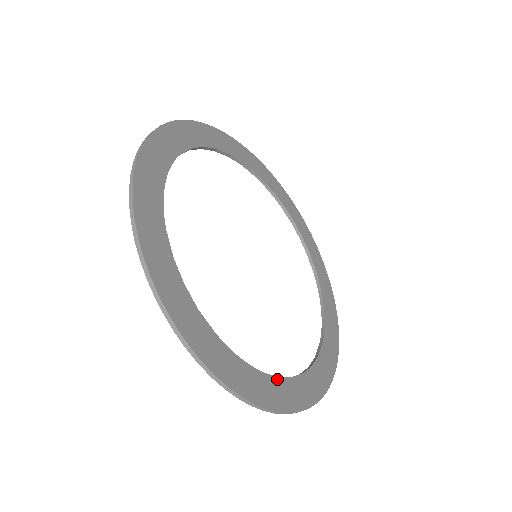
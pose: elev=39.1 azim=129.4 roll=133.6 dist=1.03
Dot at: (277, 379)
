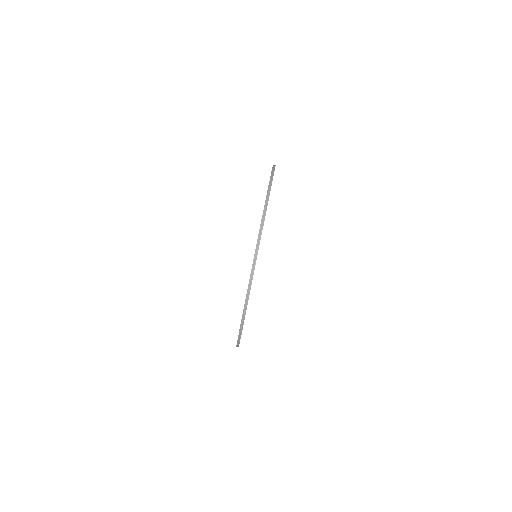
Dot at: occluded
